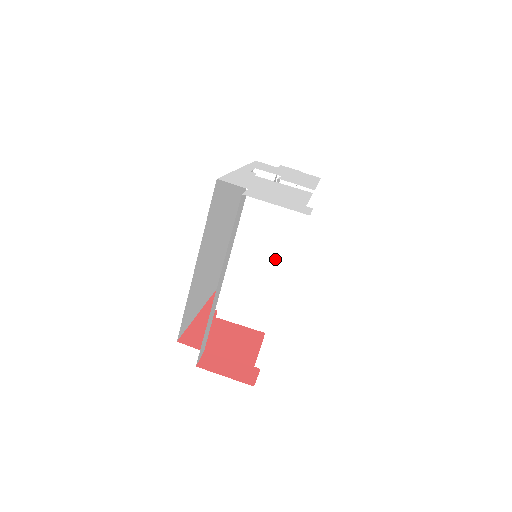
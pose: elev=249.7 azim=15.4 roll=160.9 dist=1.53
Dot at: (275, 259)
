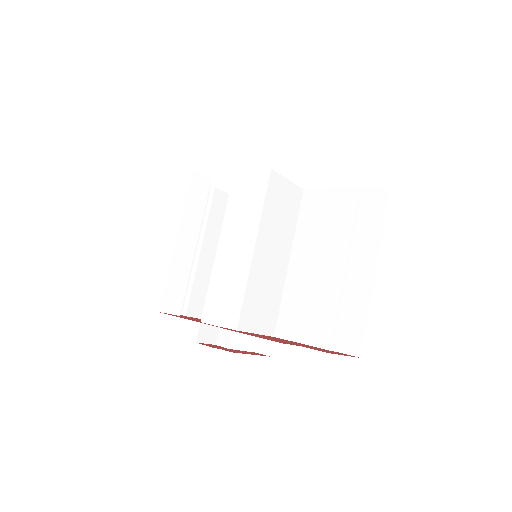
Dot at: (281, 254)
